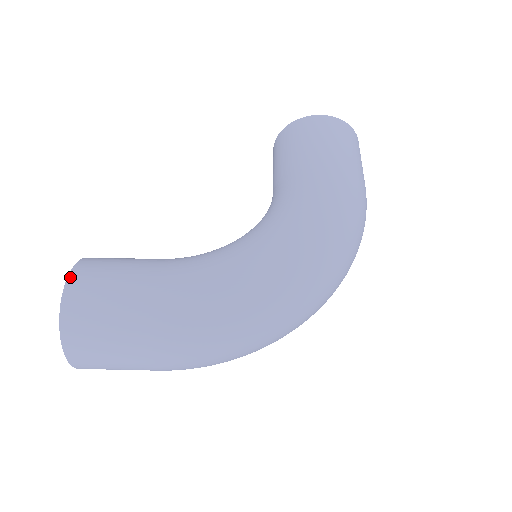
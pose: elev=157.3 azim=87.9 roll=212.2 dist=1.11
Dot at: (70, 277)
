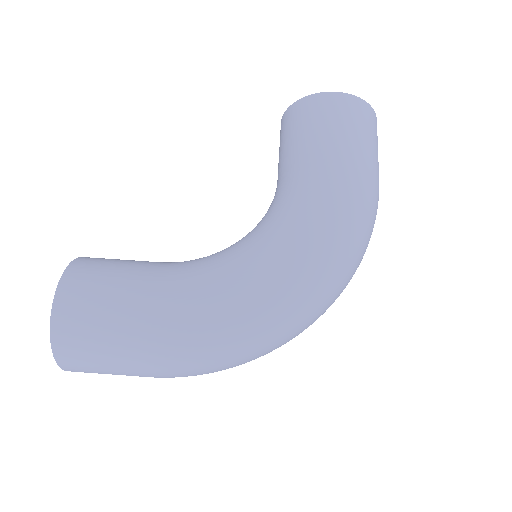
Dot at: (59, 289)
